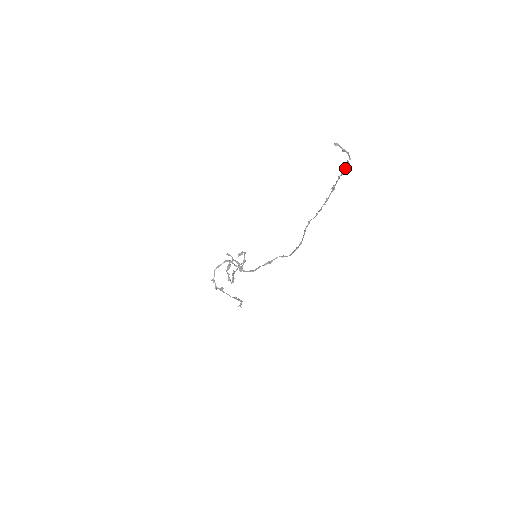
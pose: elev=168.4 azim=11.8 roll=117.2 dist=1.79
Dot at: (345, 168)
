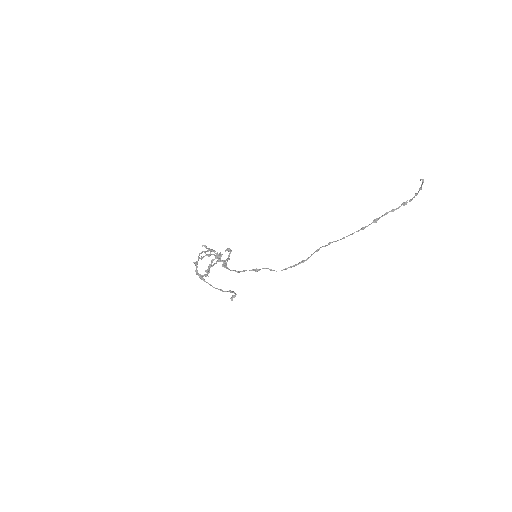
Dot at: (399, 207)
